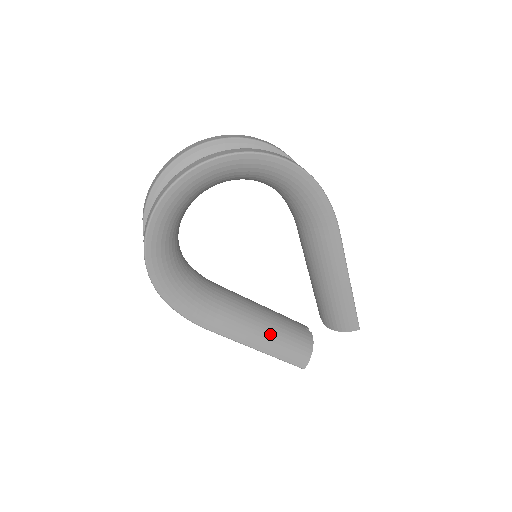
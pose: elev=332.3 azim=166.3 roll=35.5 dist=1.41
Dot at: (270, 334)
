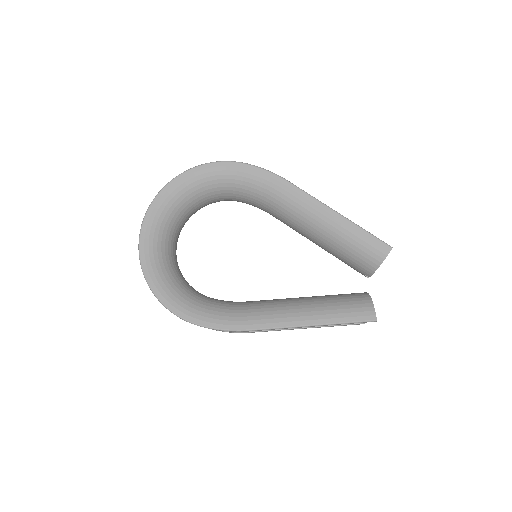
Dot at: (313, 306)
